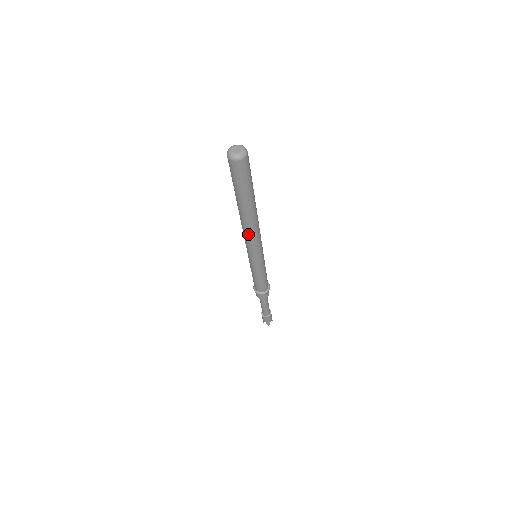
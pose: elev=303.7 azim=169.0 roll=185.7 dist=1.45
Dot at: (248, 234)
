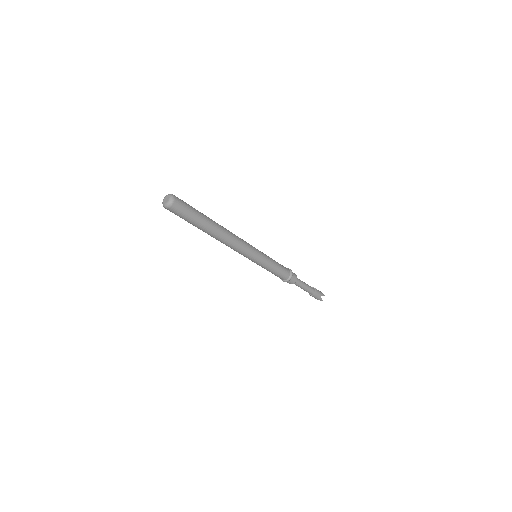
Dot at: (228, 246)
